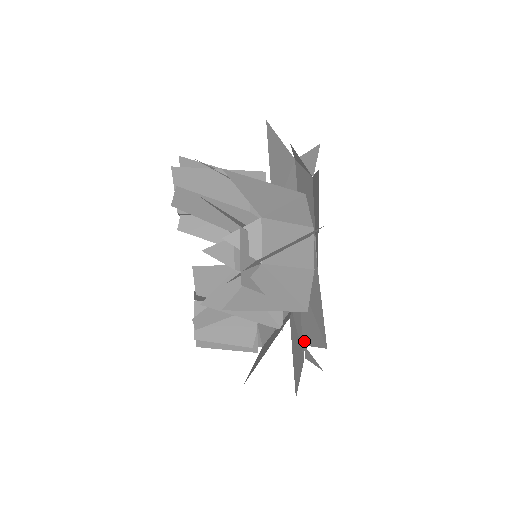
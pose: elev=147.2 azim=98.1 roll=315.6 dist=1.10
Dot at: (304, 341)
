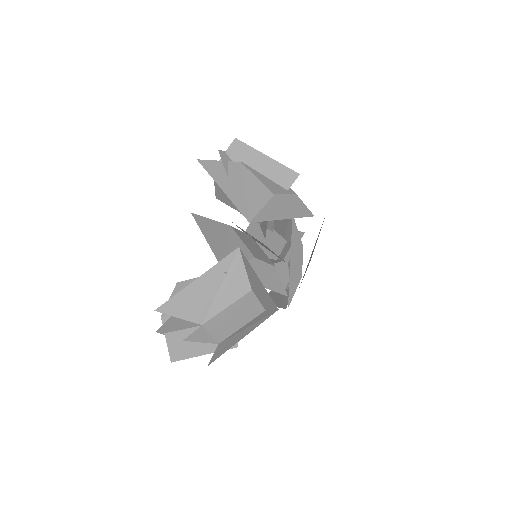
Dot at: occluded
